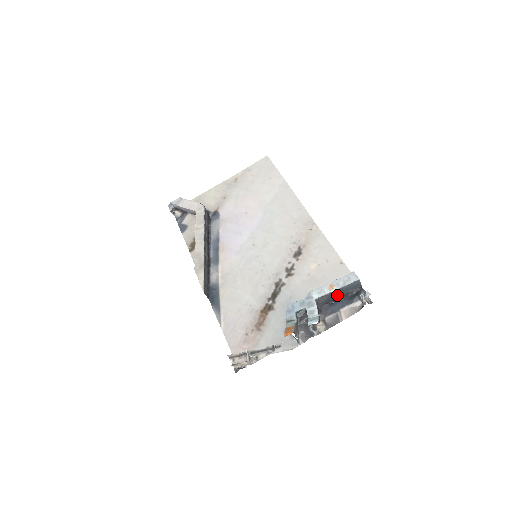
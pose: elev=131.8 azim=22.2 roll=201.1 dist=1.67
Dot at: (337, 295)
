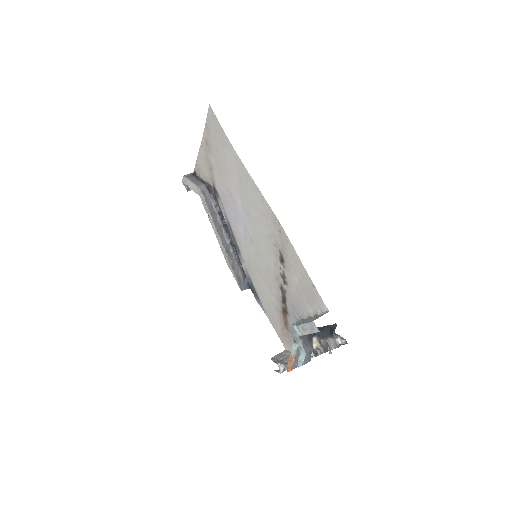
Dot at: occluded
